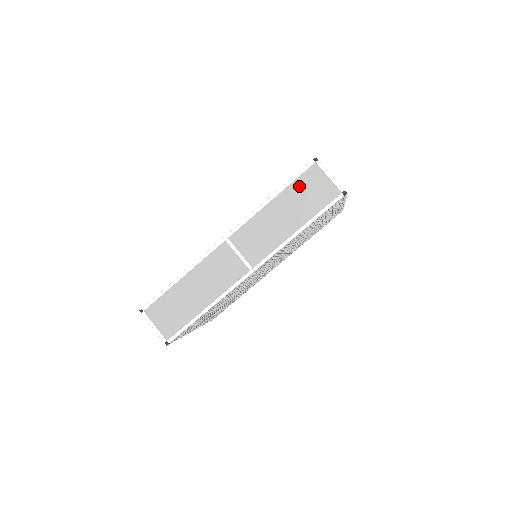
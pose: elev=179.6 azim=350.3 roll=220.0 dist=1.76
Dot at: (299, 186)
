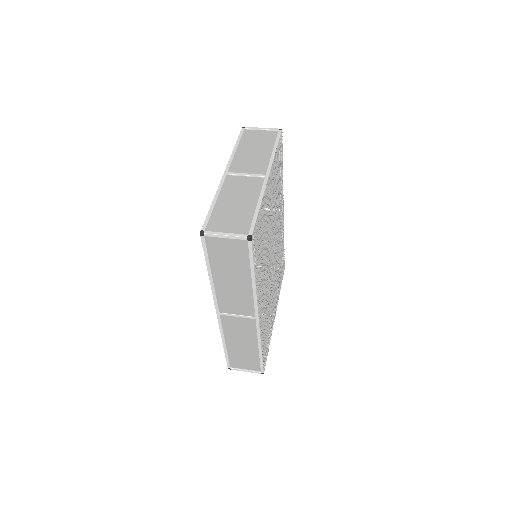
Dot at: (216, 257)
